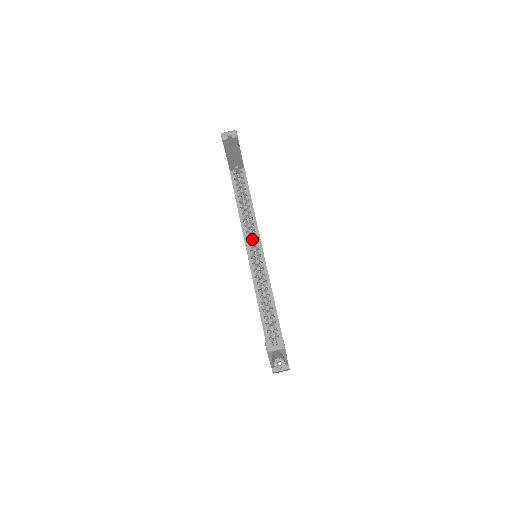
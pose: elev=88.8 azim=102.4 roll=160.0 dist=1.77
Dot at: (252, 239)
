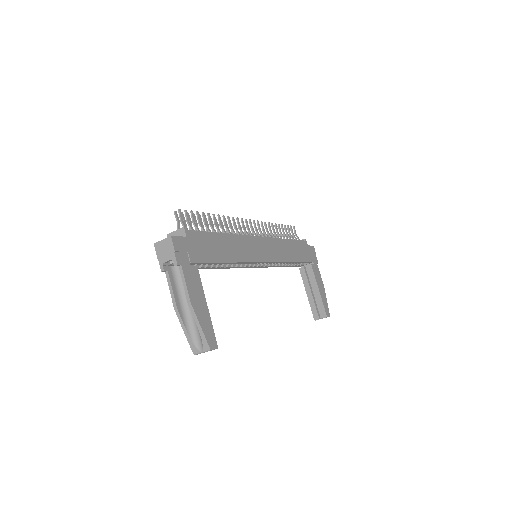
Dot at: occluded
